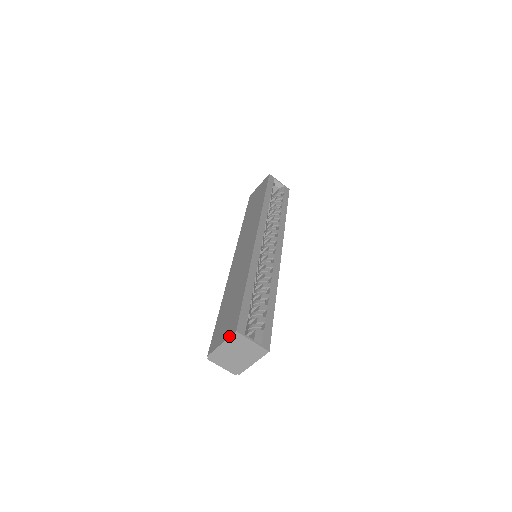
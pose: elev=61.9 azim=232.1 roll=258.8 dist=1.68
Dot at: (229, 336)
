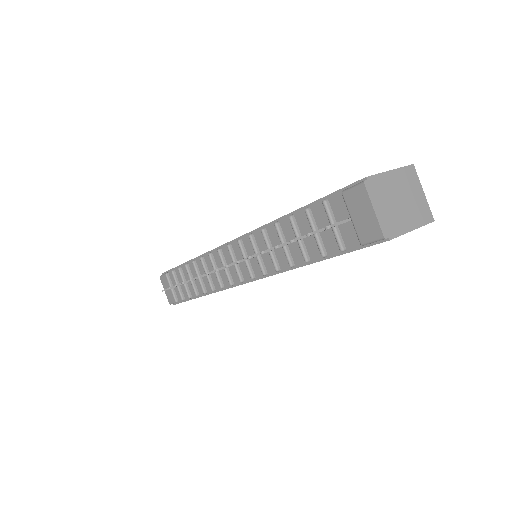
Dot at: occluded
